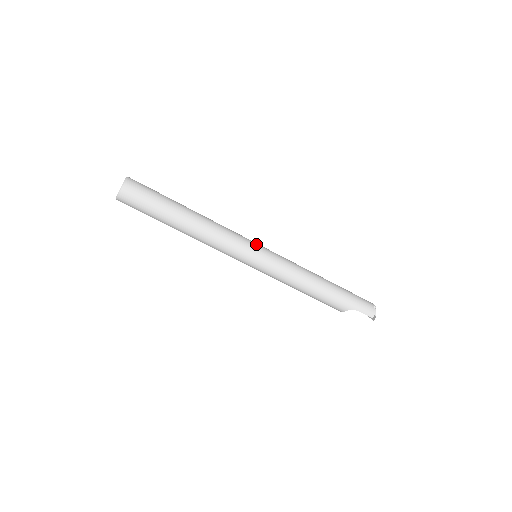
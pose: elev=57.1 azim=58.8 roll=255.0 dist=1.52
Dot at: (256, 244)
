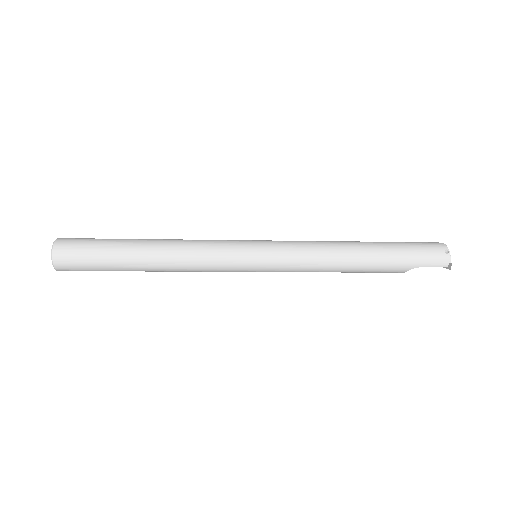
Dot at: (247, 245)
